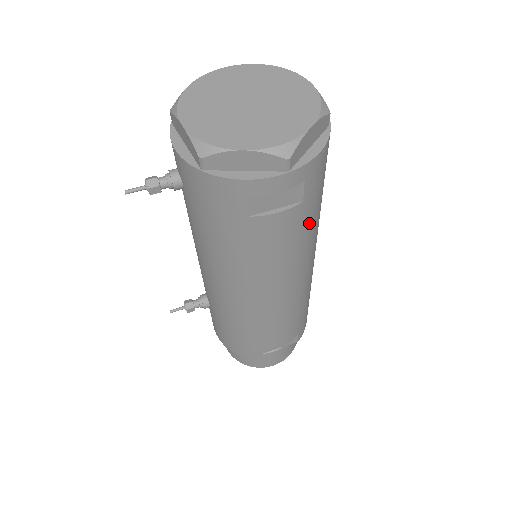
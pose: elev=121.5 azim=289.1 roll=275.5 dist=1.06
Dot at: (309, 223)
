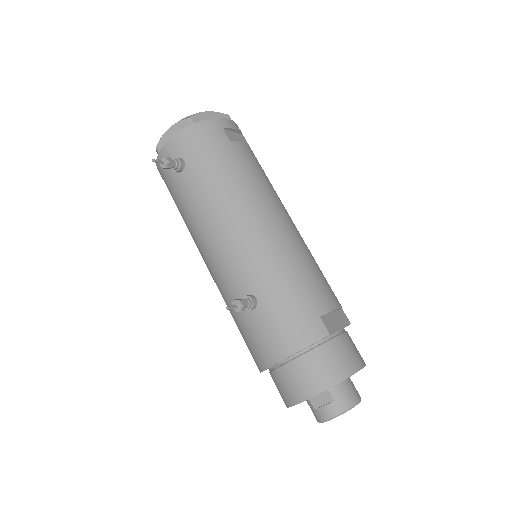
Dot at: occluded
